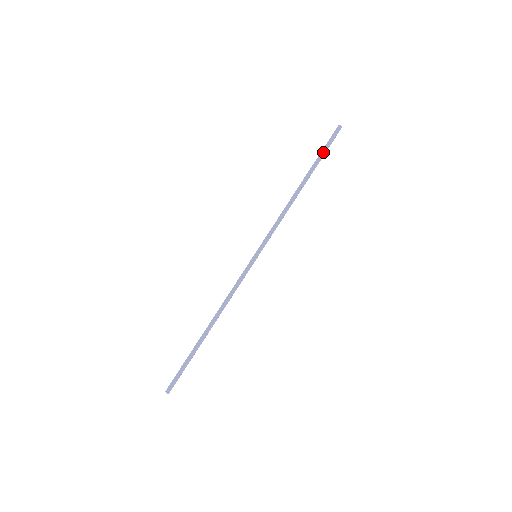
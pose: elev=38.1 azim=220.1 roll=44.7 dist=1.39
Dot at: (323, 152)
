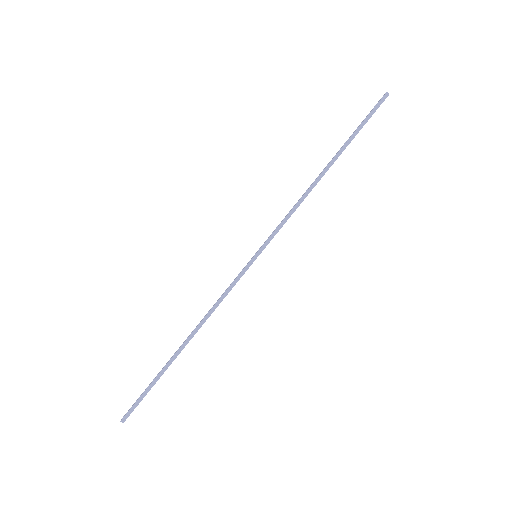
Dot at: occluded
